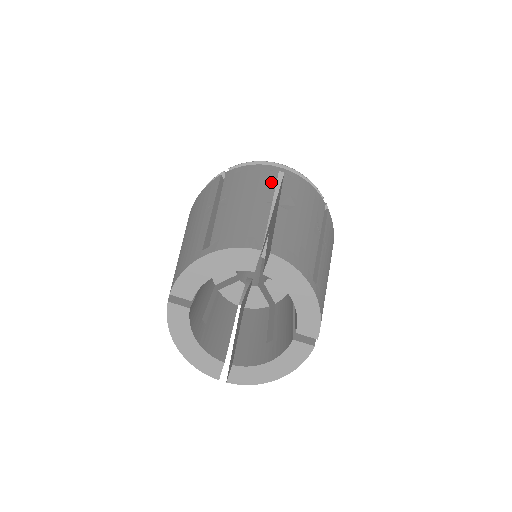
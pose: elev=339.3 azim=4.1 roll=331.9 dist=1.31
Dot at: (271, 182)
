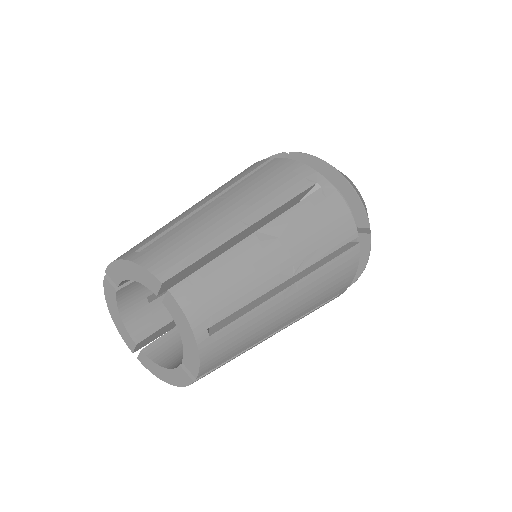
Dot at: (285, 197)
